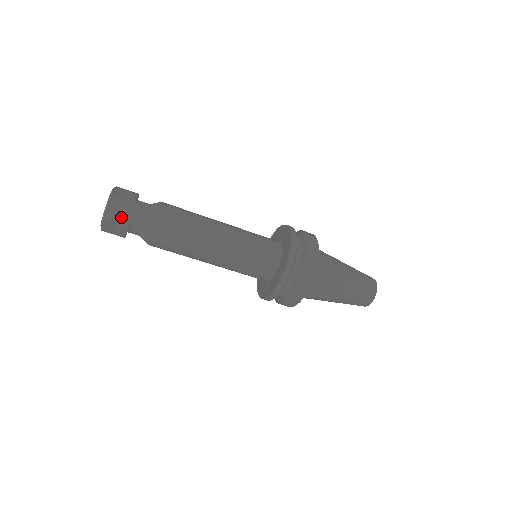
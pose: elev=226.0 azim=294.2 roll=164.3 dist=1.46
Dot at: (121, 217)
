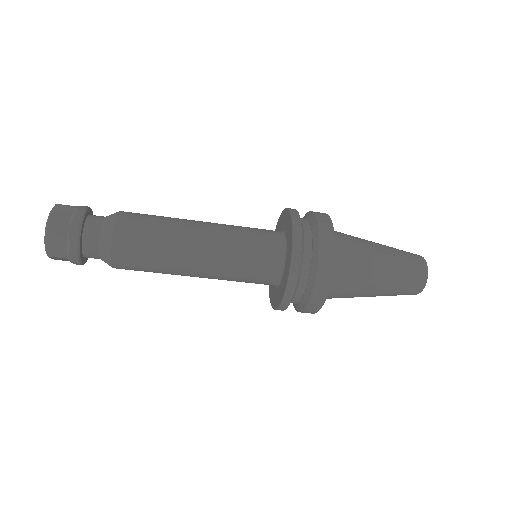
Dot at: (66, 251)
